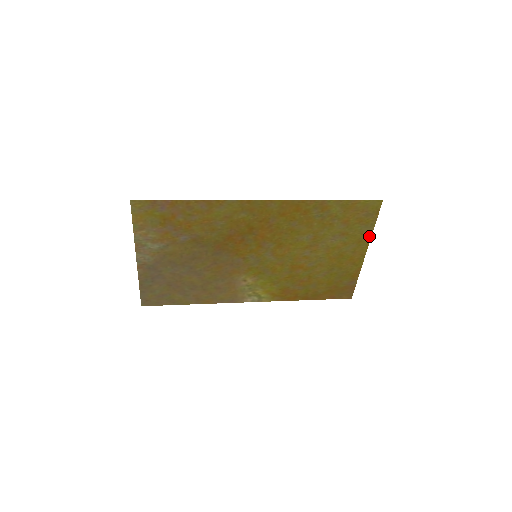
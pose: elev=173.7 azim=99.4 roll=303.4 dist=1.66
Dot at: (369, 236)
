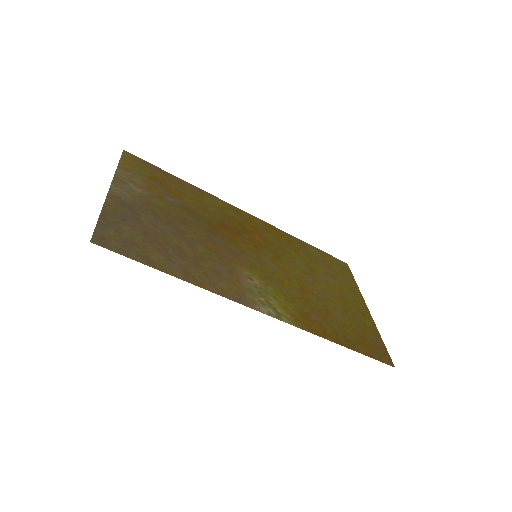
Dot at: (358, 291)
